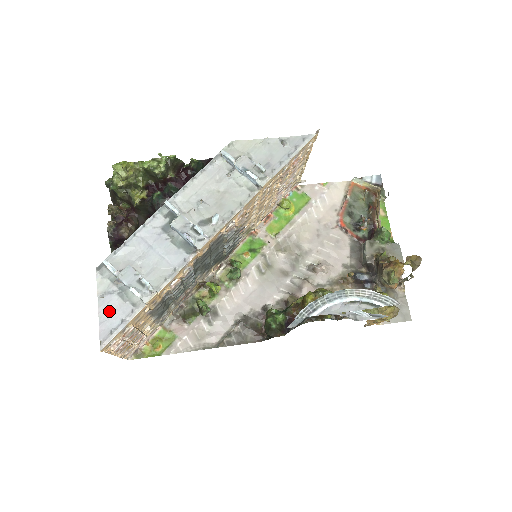
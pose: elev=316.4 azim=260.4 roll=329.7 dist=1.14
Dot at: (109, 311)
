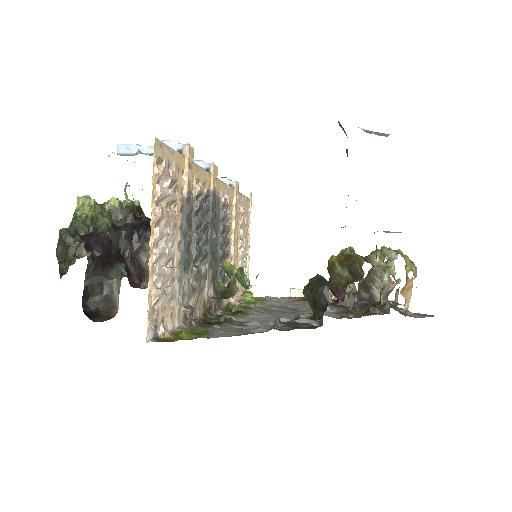
Dot at: occluded
